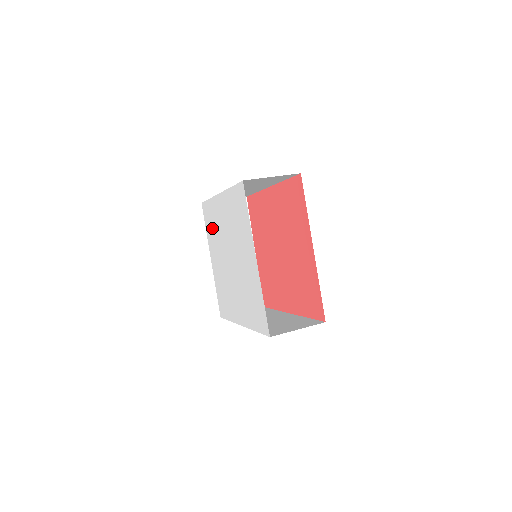
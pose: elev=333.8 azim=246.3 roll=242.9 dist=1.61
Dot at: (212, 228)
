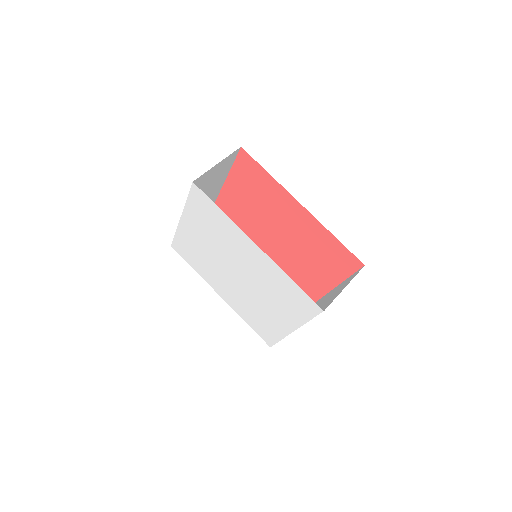
Dot at: (208, 223)
